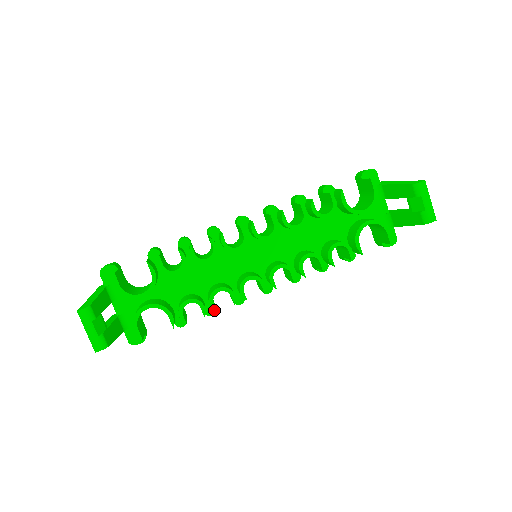
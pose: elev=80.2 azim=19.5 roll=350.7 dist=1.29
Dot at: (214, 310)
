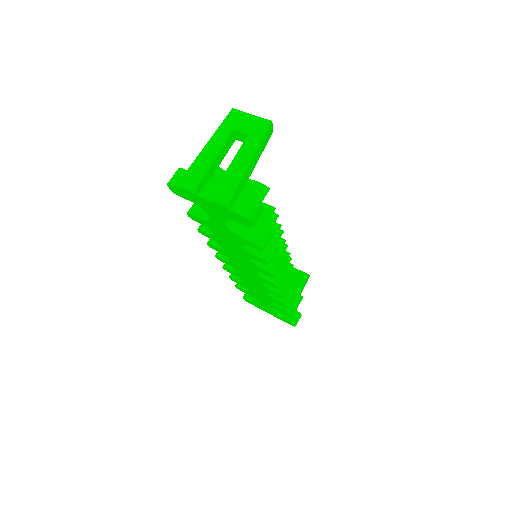
Dot at: occluded
